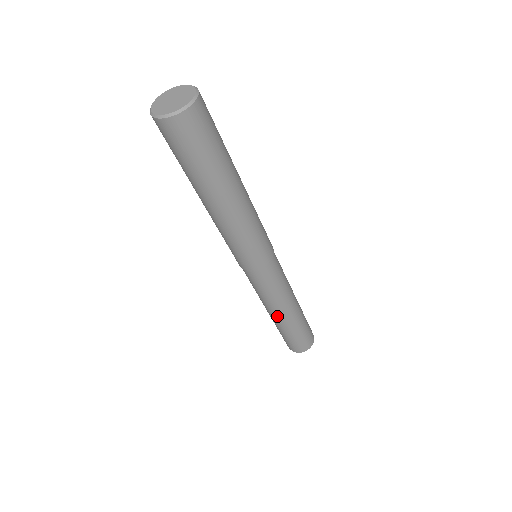
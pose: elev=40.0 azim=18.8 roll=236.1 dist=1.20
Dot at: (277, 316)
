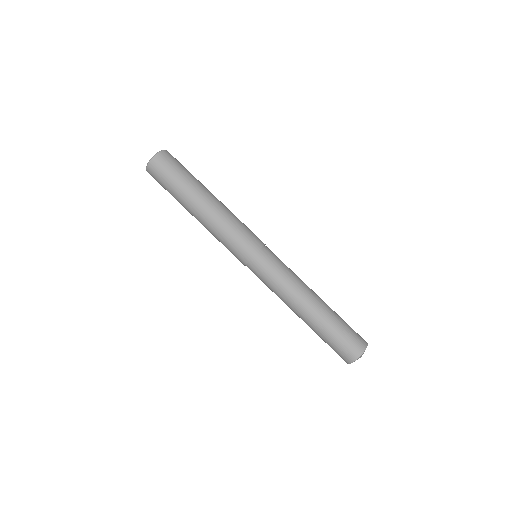
Dot at: (311, 299)
